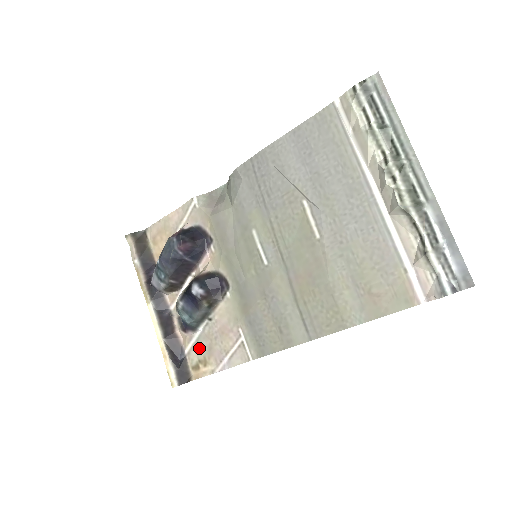
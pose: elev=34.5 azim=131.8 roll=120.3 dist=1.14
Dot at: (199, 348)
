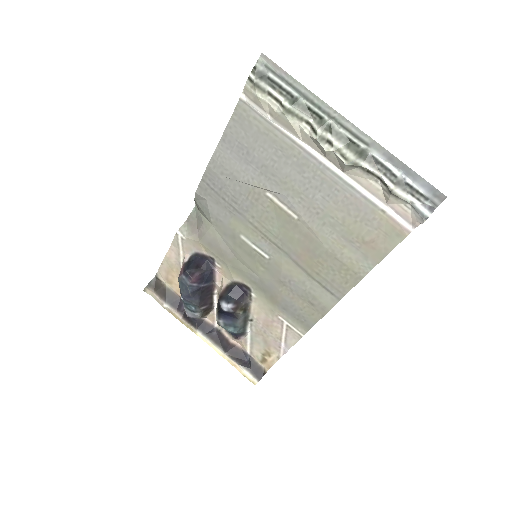
Dot at: (257, 345)
